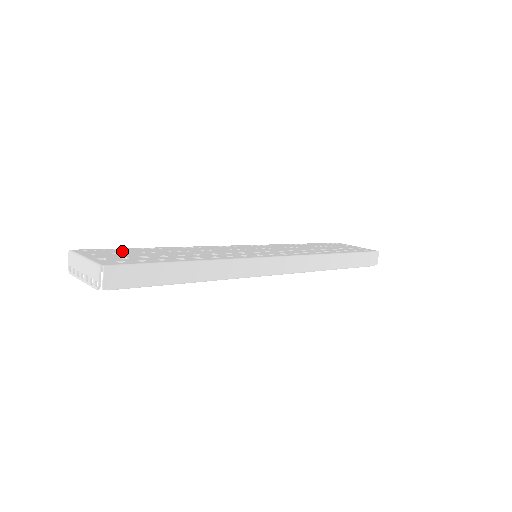
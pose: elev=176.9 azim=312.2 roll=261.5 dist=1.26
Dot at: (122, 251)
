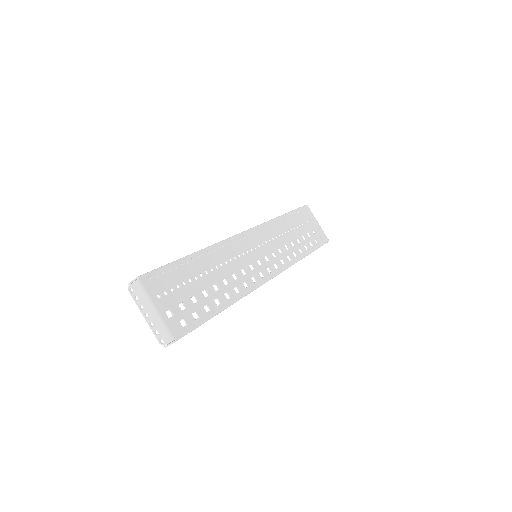
Dot at: (176, 278)
